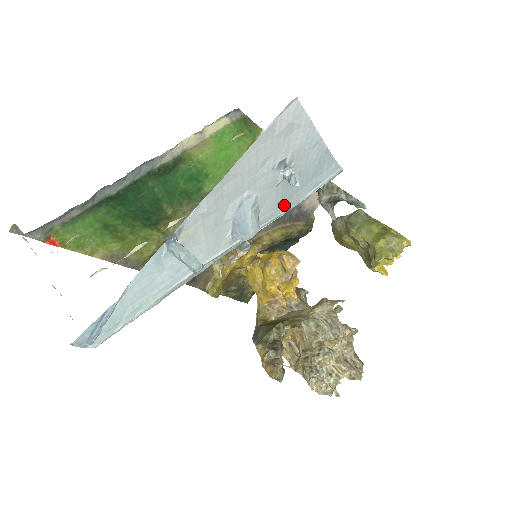
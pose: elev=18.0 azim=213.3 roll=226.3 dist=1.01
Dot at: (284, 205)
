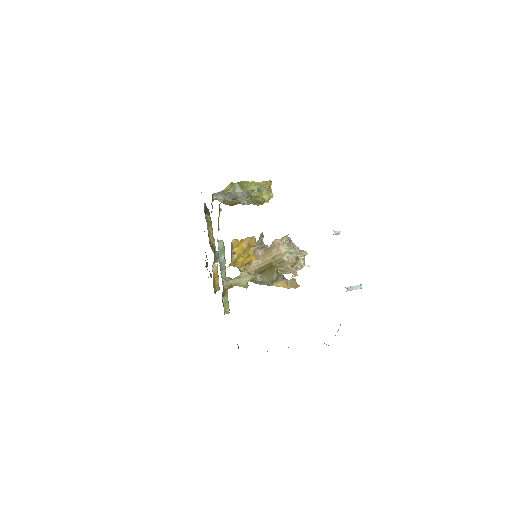
Dot at: occluded
